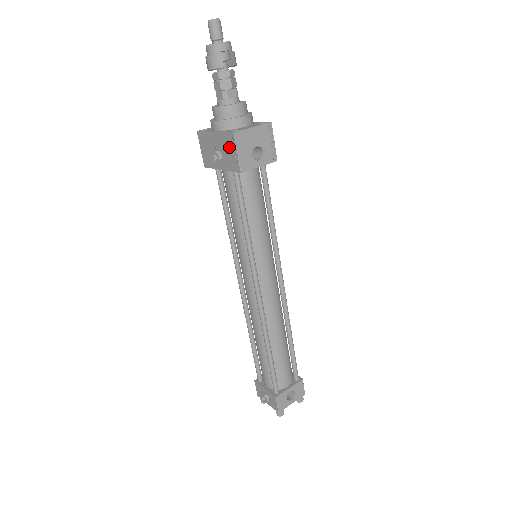
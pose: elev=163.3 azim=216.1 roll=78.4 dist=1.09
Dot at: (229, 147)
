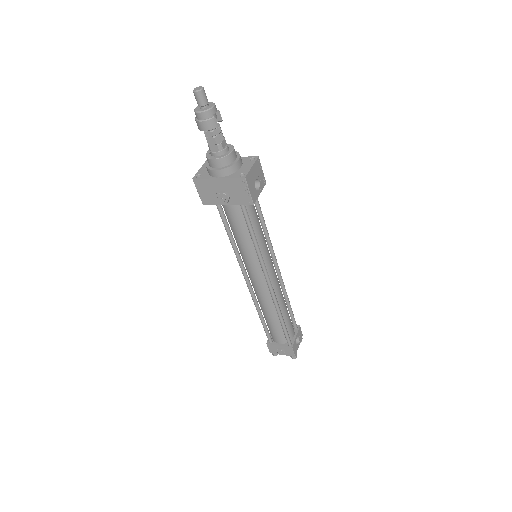
Dot at: (238, 188)
